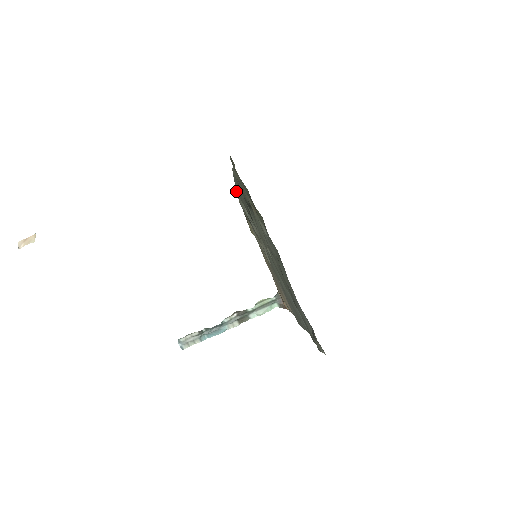
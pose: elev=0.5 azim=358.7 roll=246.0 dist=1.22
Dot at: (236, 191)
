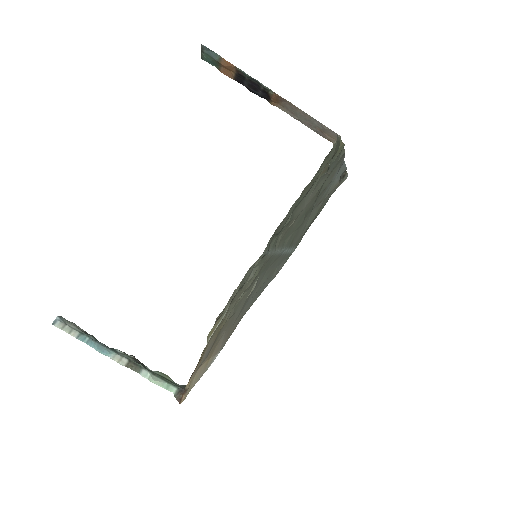
Dot at: (251, 266)
